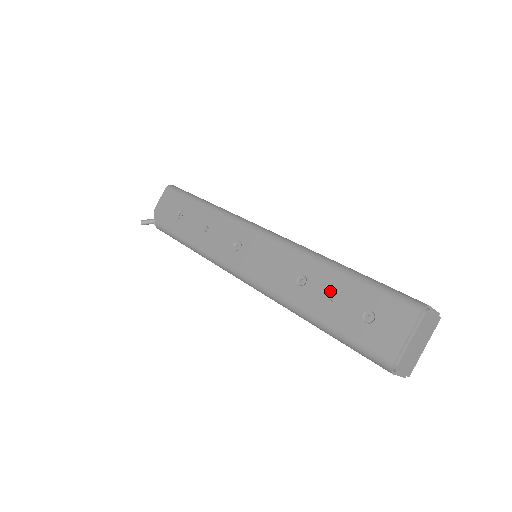
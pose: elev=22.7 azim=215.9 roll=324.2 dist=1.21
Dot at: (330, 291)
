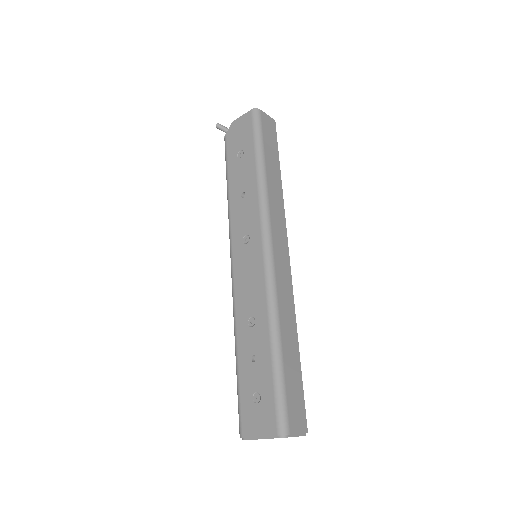
Dot at: (256, 352)
